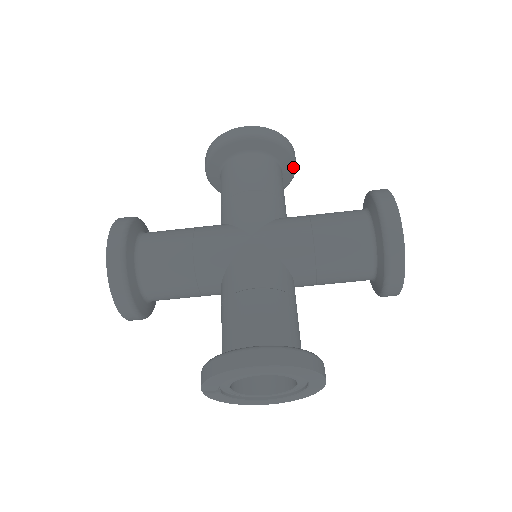
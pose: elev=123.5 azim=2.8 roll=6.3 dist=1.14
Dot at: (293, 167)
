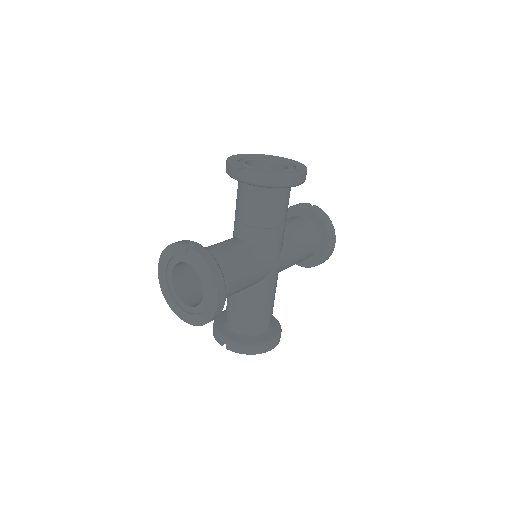
Dot at: occluded
